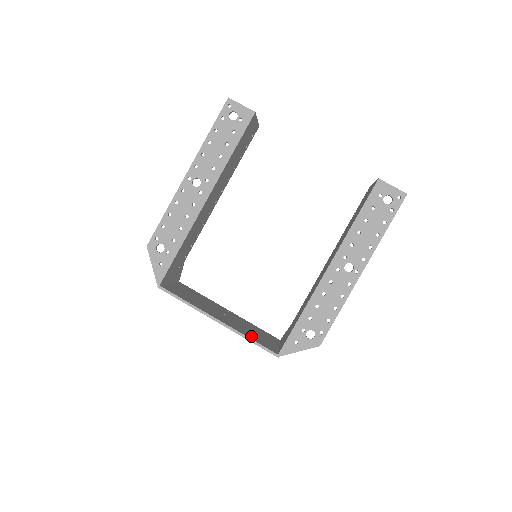
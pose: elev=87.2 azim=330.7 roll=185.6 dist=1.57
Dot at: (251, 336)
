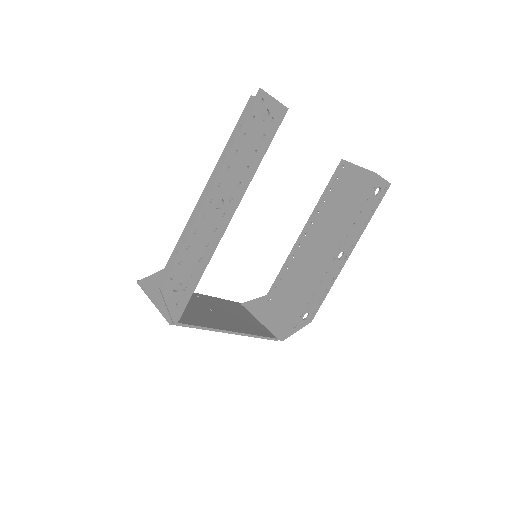
Dot at: (251, 329)
